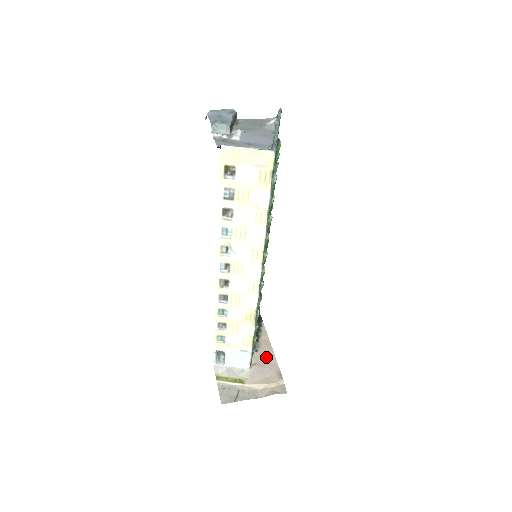
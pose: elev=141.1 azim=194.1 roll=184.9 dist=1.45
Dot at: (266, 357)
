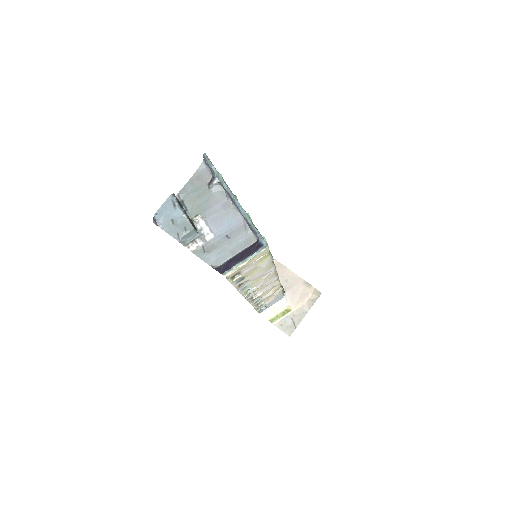
Dot at: (287, 278)
